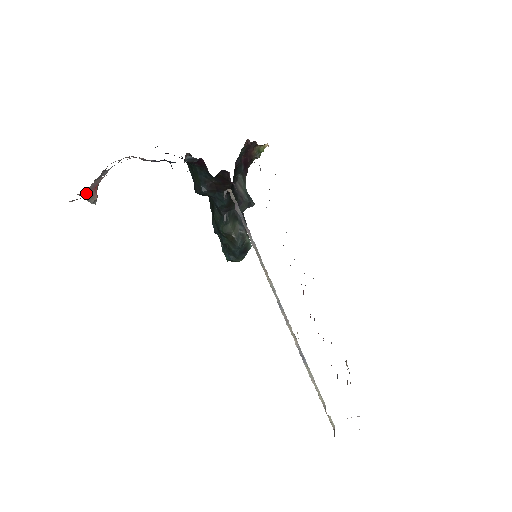
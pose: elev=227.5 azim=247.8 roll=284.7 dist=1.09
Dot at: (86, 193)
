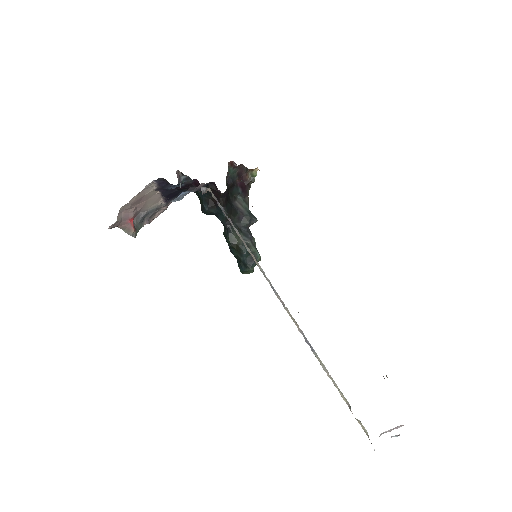
Dot at: (123, 225)
